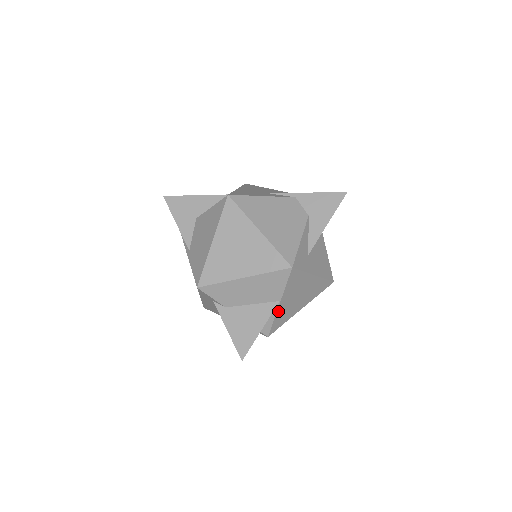
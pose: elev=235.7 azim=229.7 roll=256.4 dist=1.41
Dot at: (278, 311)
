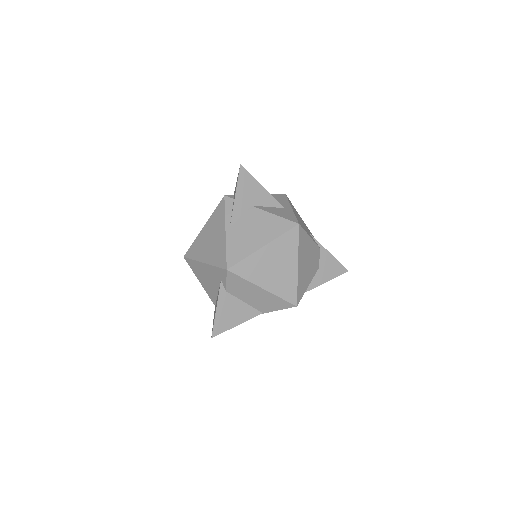
Dot at: occluded
